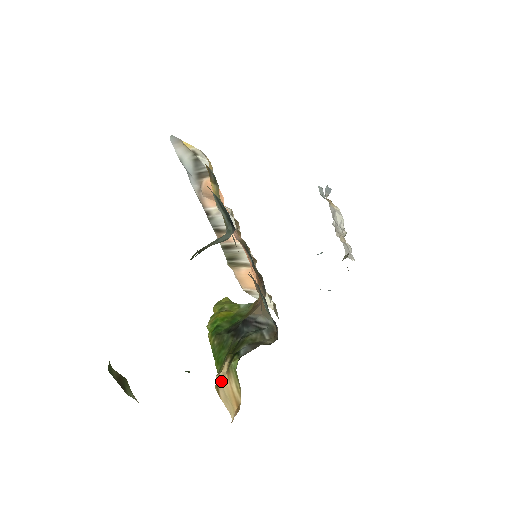
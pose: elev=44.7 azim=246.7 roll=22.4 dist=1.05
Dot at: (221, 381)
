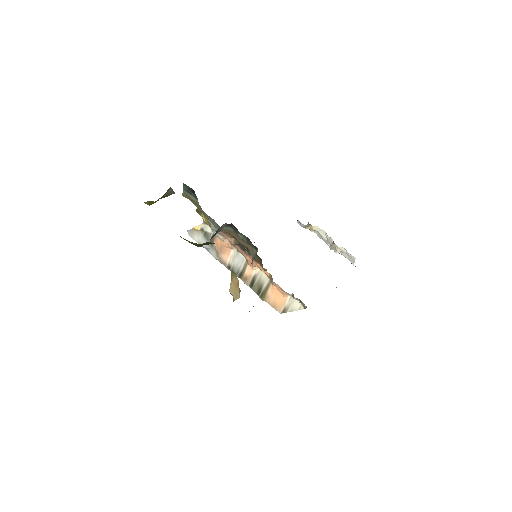
Dot at: (231, 289)
